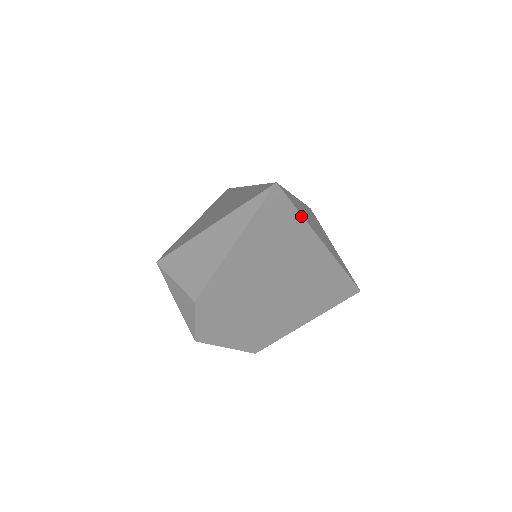
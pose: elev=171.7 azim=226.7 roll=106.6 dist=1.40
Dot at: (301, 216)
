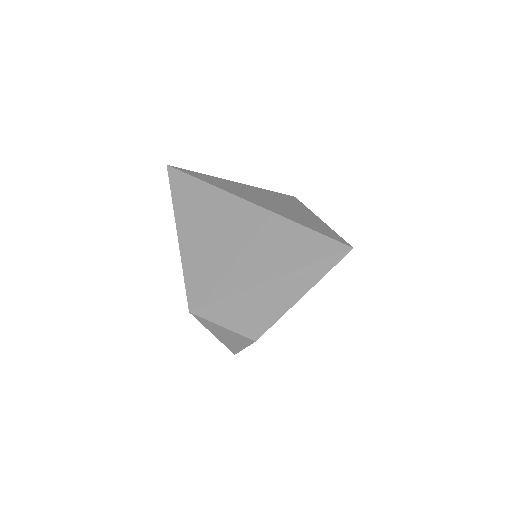
Dot at: occluded
